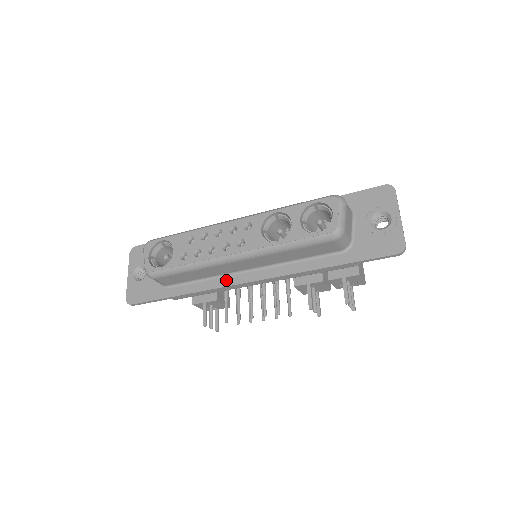
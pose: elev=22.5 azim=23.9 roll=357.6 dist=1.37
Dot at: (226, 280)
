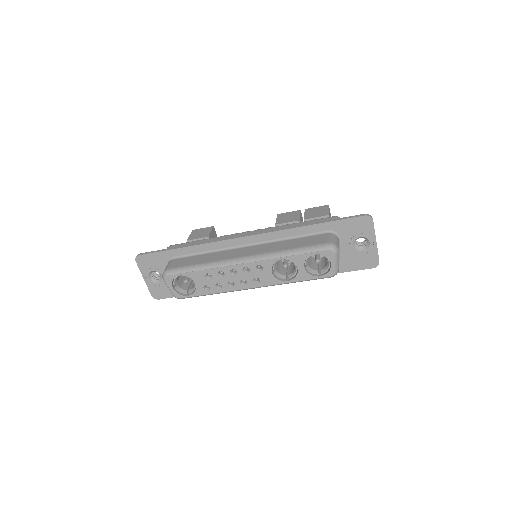
Dot at: occluded
